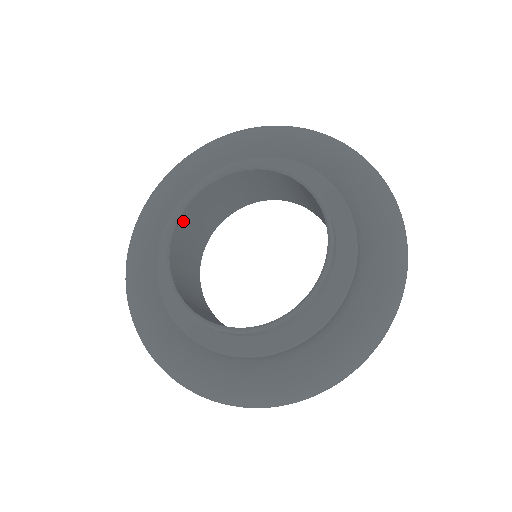
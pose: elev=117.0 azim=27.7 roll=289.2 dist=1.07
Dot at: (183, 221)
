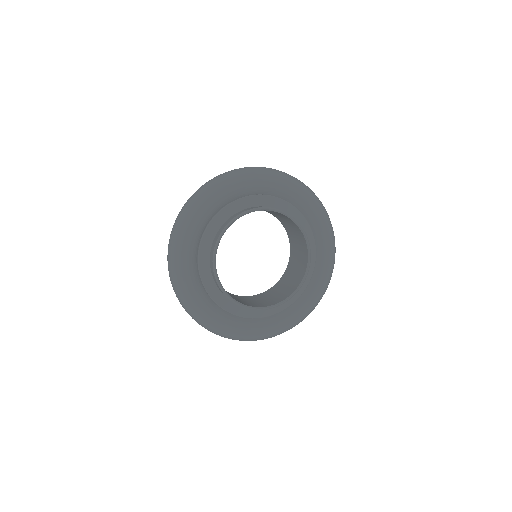
Dot at: occluded
